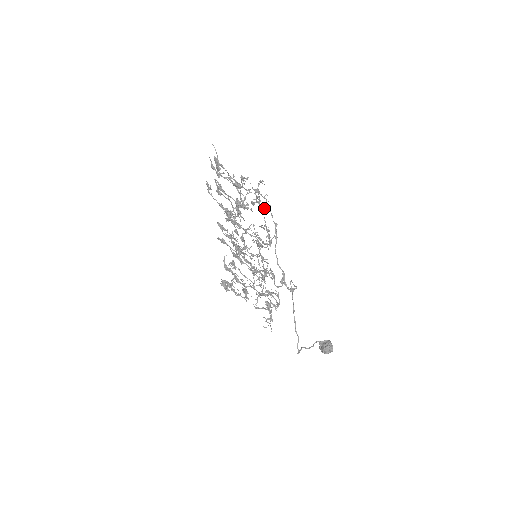
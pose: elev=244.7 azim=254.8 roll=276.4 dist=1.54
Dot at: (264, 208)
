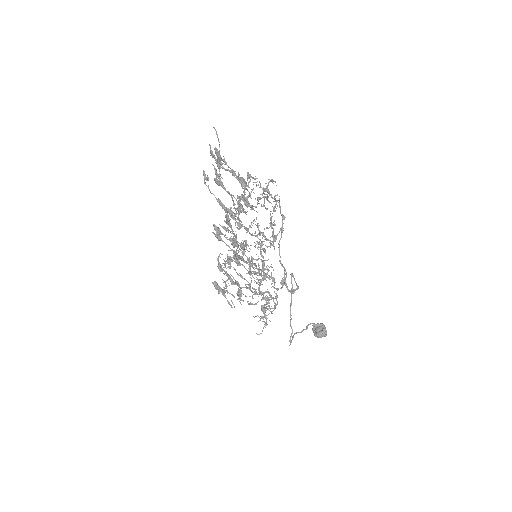
Dot at: occluded
